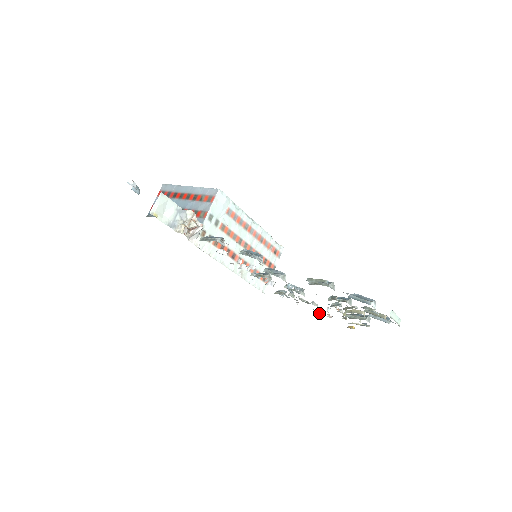
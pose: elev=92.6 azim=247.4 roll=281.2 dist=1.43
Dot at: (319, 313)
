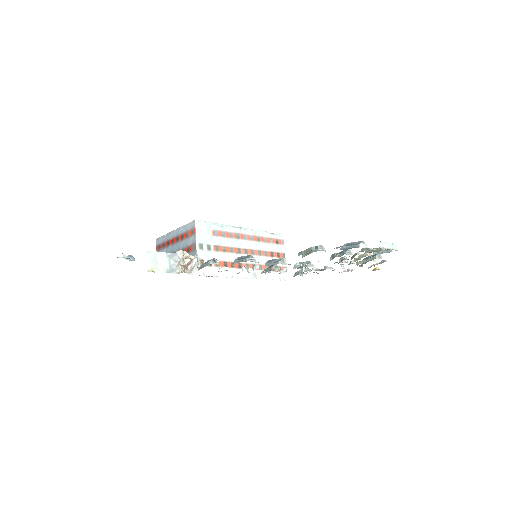
Dot at: (341, 272)
